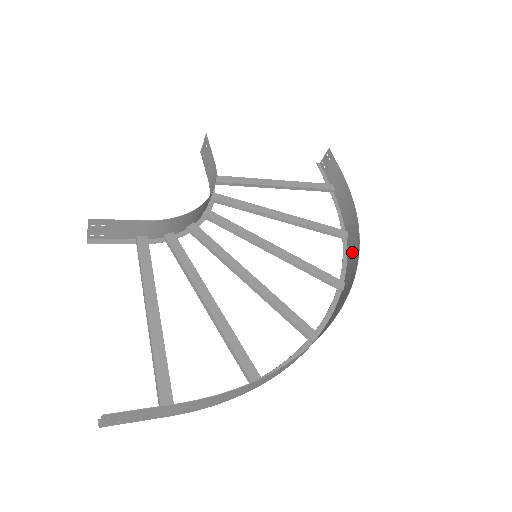
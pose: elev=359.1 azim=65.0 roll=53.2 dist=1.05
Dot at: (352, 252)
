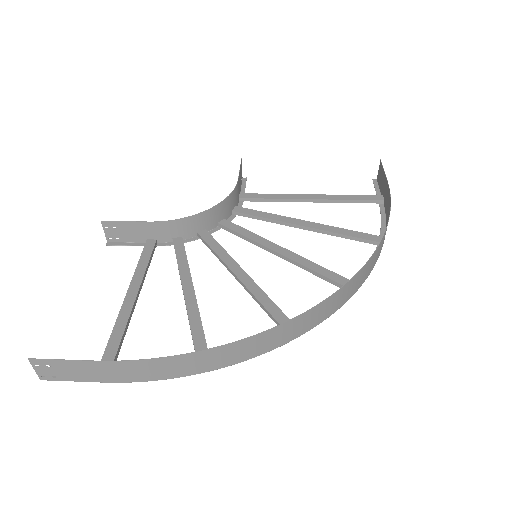
Dot at: (377, 254)
